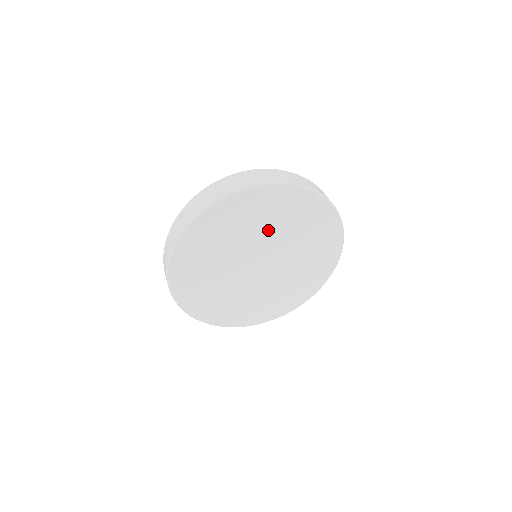
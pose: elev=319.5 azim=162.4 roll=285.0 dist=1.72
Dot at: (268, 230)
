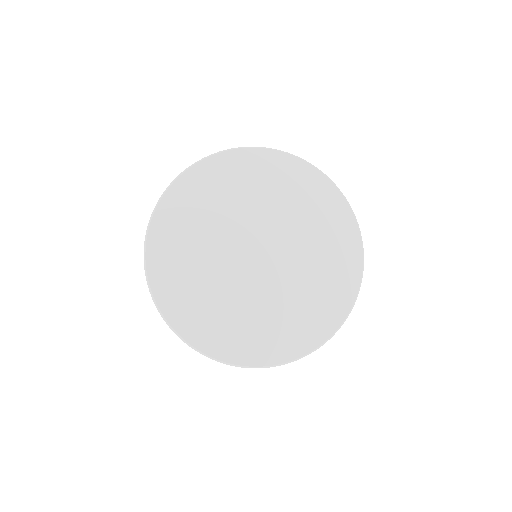
Dot at: (282, 212)
